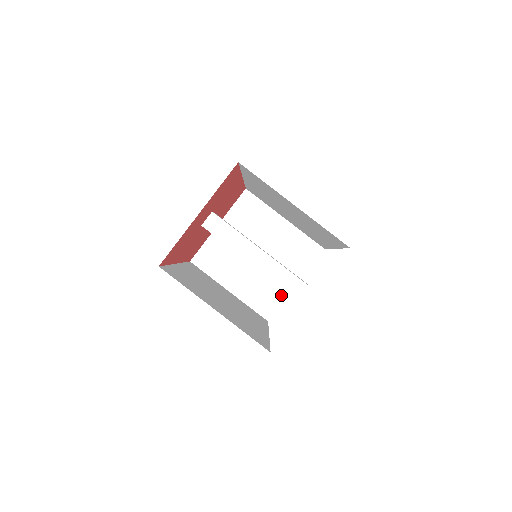
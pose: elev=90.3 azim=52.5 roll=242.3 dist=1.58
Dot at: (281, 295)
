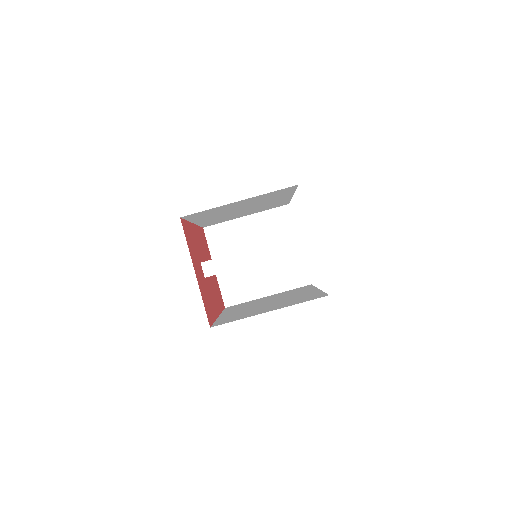
Dot at: (299, 260)
